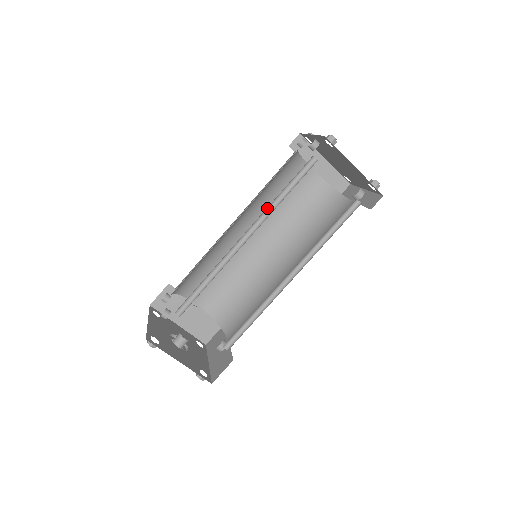
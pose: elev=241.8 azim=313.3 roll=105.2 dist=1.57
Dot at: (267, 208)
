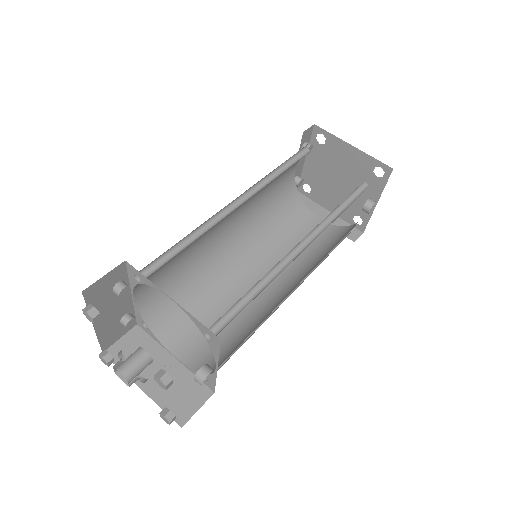
Dot at: (263, 182)
